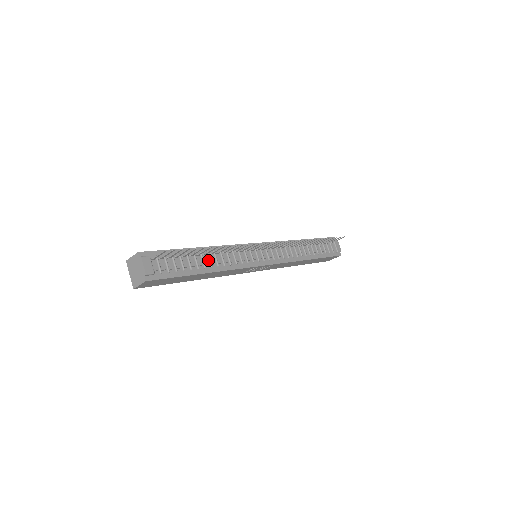
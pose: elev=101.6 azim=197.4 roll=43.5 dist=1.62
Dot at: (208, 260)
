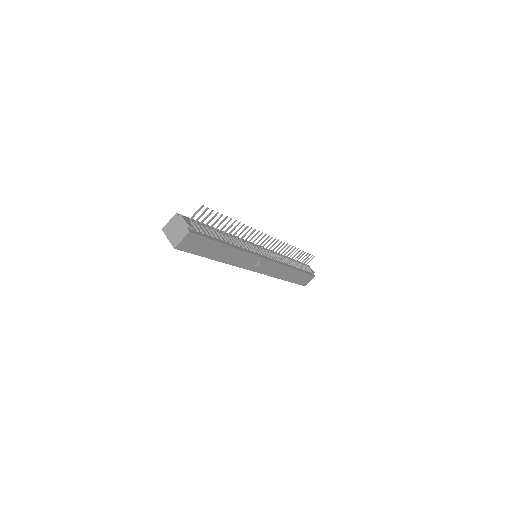
Dot at: (227, 239)
